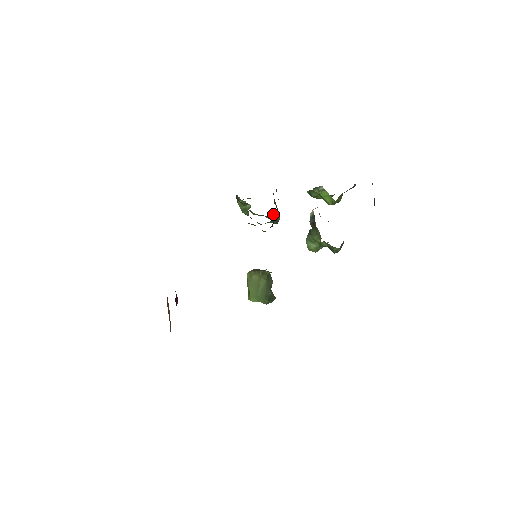
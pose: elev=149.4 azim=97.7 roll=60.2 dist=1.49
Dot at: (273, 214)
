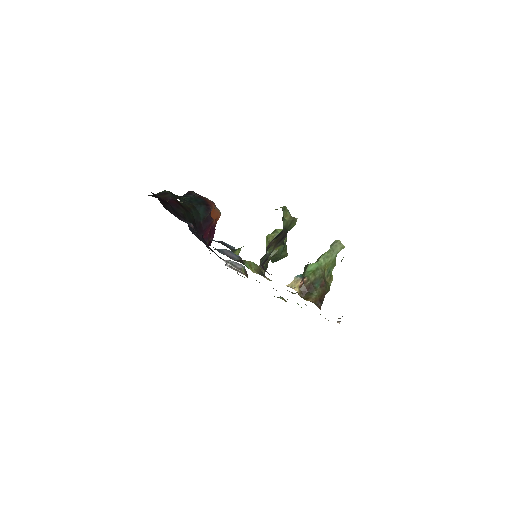
Dot at: occluded
